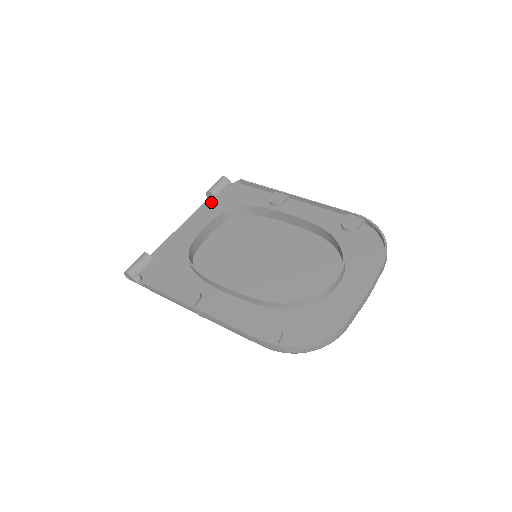
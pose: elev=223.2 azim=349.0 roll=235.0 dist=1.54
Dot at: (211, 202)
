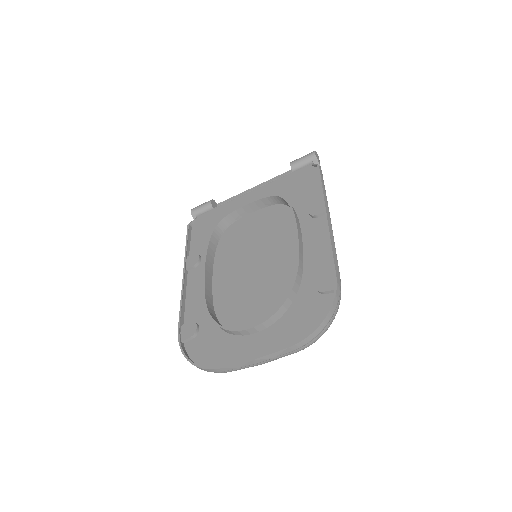
Dot at: (284, 176)
